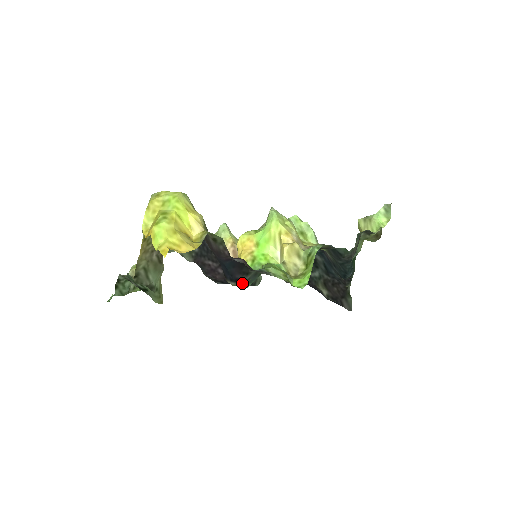
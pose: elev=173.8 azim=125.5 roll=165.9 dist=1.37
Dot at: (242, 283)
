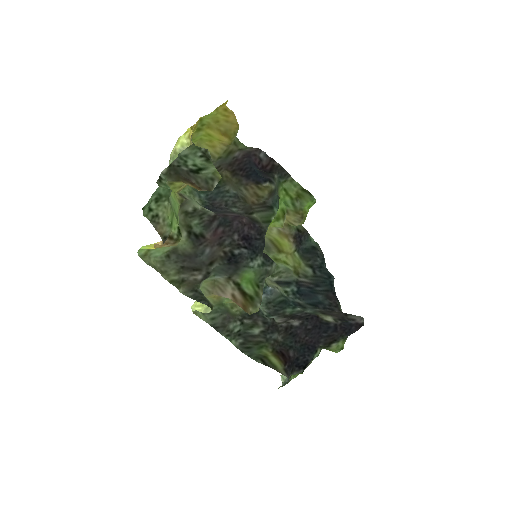
Dot at: (269, 214)
